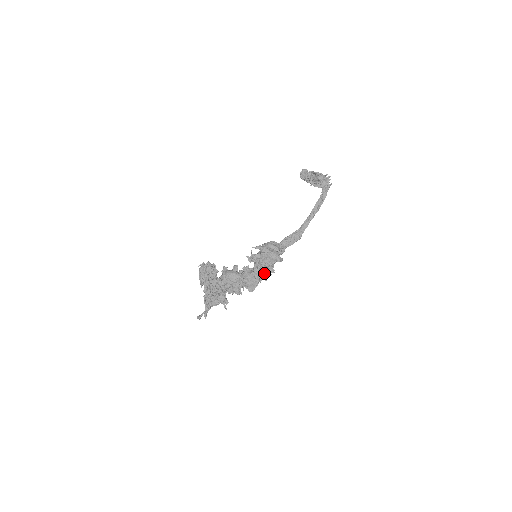
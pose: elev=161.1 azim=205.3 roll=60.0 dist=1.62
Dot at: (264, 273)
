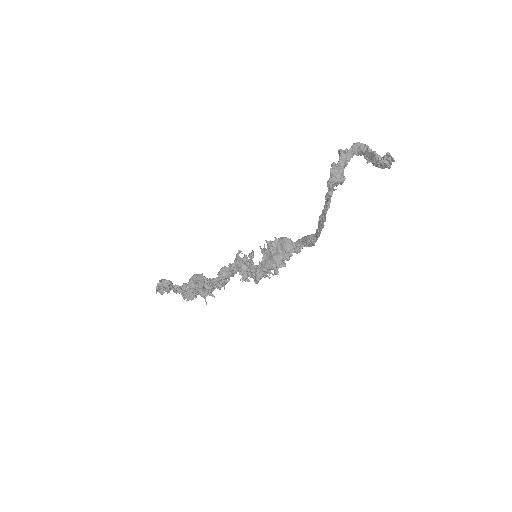
Dot at: (264, 273)
